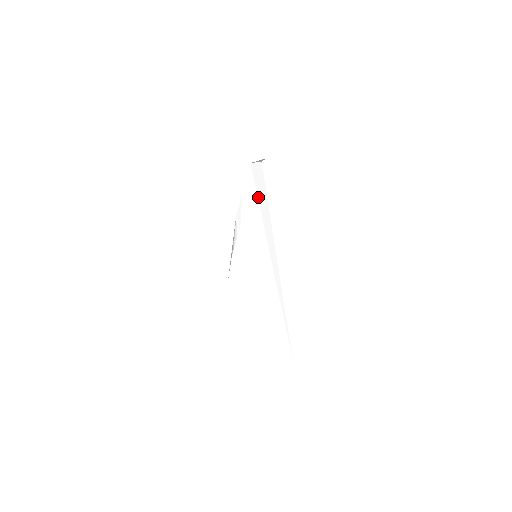
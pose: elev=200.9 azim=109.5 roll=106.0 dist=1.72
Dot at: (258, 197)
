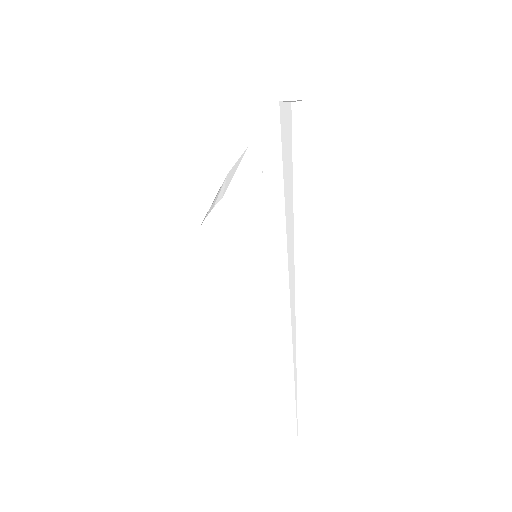
Dot at: (283, 163)
